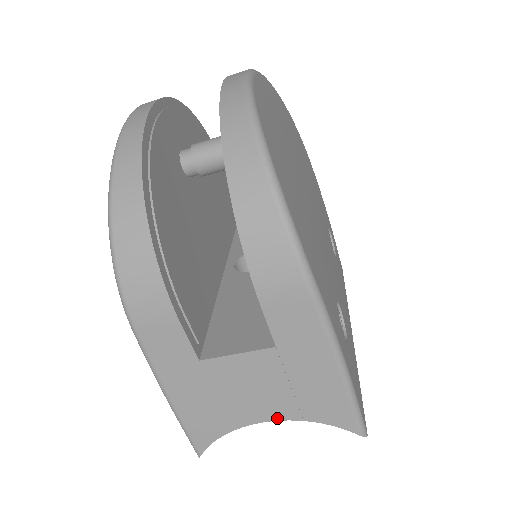
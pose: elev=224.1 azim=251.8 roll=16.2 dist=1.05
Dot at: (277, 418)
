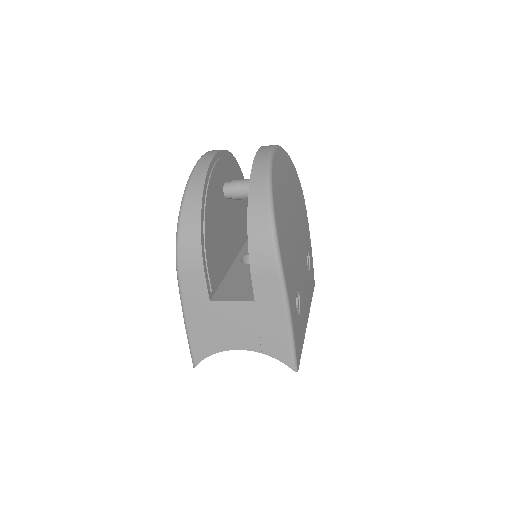
Dot at: (247, 348)
